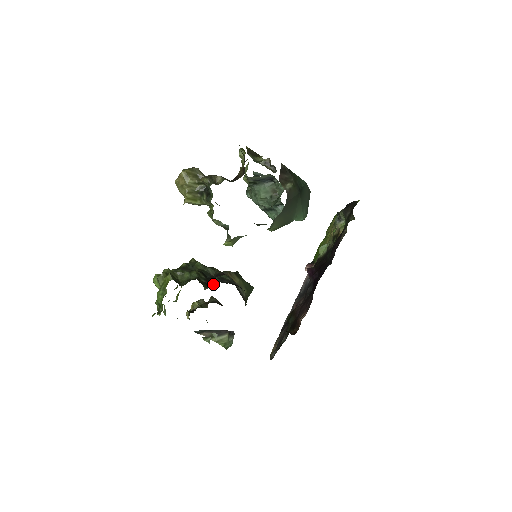
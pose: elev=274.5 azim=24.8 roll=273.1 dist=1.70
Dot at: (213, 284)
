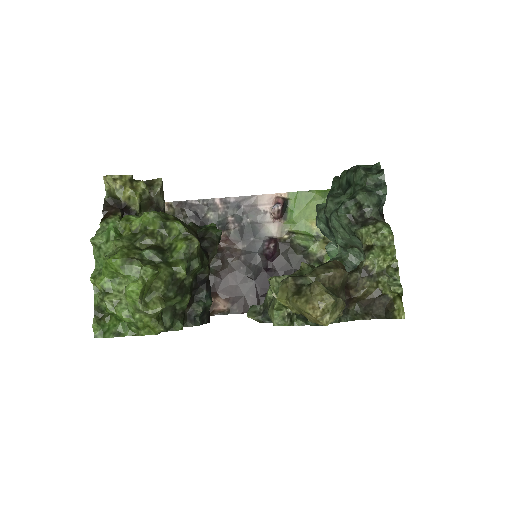
Dot at: (191, 314)
